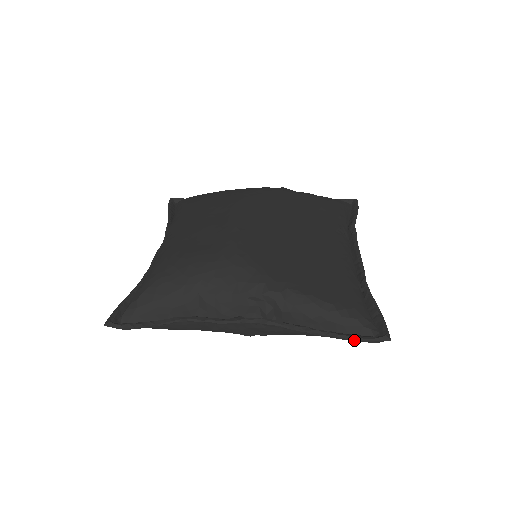
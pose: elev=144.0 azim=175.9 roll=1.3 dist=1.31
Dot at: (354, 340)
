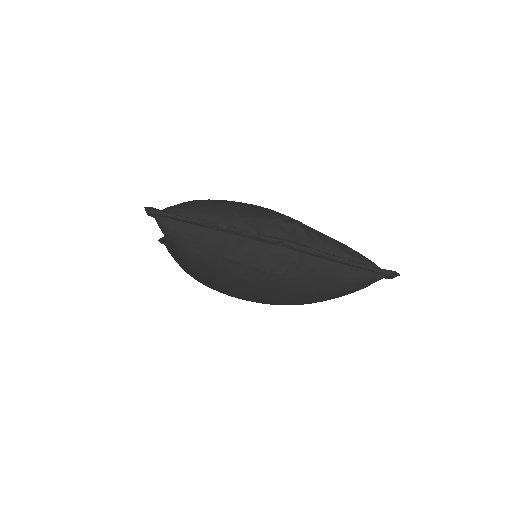
Dot at: (371, 268)
